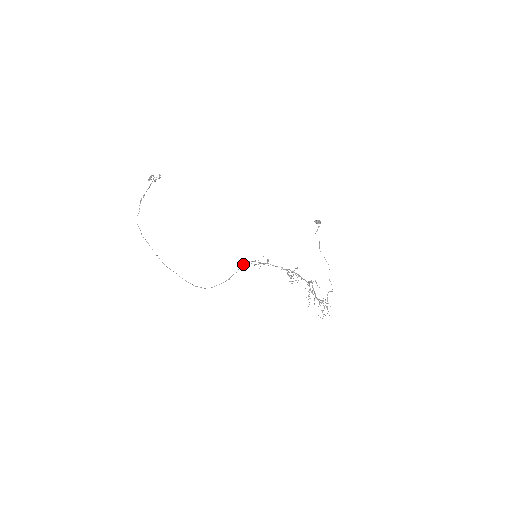
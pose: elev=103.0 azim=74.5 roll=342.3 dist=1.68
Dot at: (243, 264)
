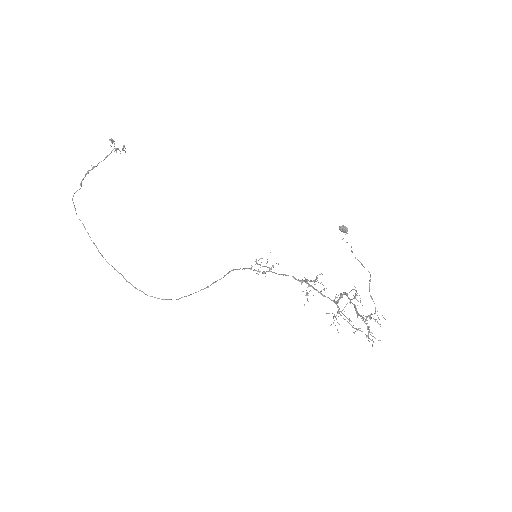
Dot at: (232, 270)
